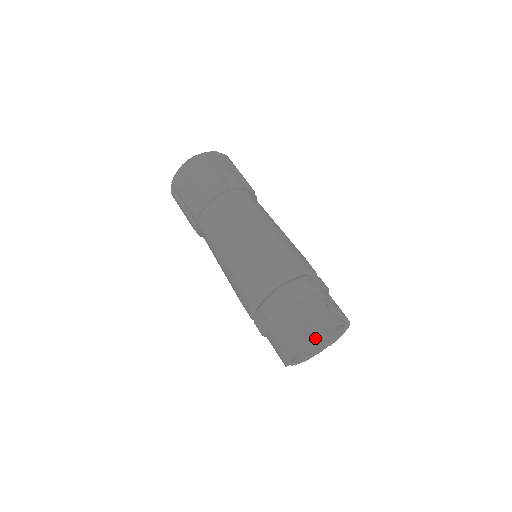
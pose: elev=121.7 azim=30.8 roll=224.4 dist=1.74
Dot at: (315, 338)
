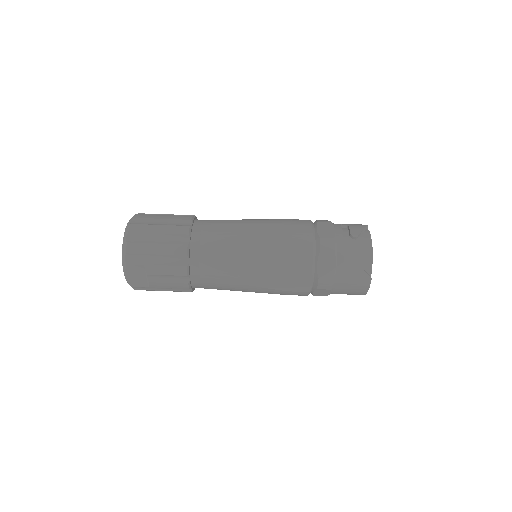
Dot at: occluded
